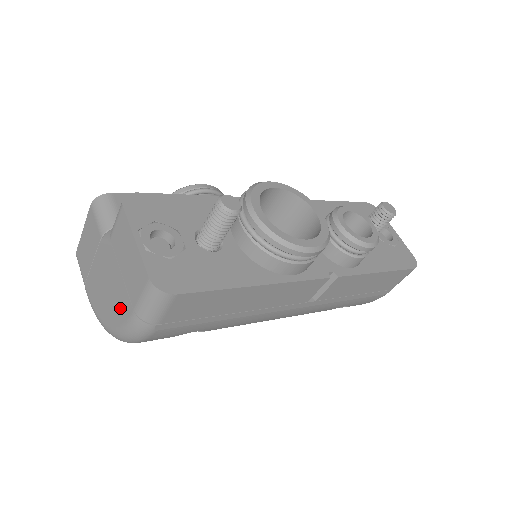
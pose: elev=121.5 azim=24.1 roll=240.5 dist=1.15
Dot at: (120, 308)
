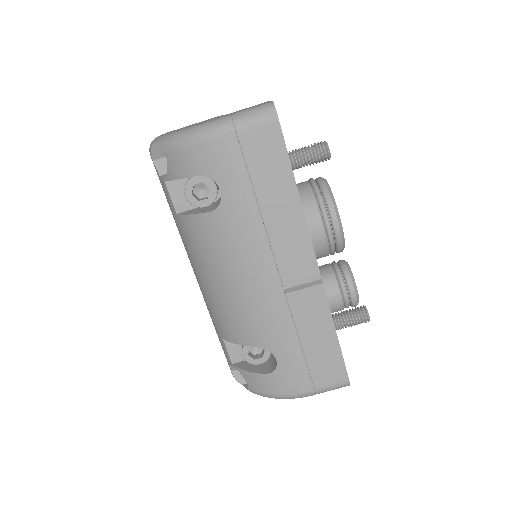
Dot at: (210, 120)
